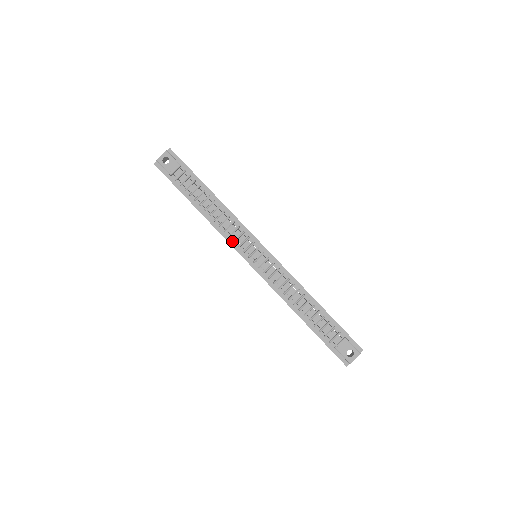
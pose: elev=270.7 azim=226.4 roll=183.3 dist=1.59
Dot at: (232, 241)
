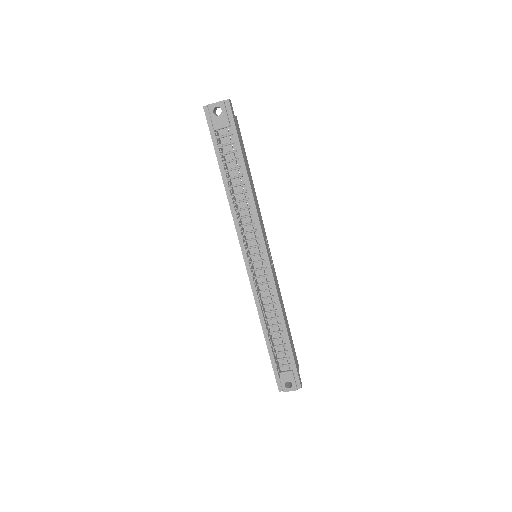
Dot at: occluded
